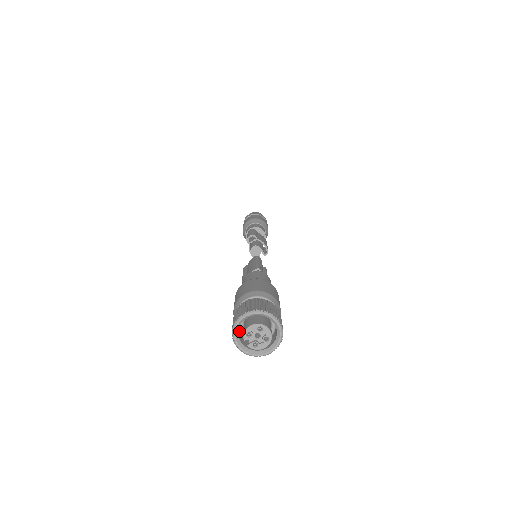
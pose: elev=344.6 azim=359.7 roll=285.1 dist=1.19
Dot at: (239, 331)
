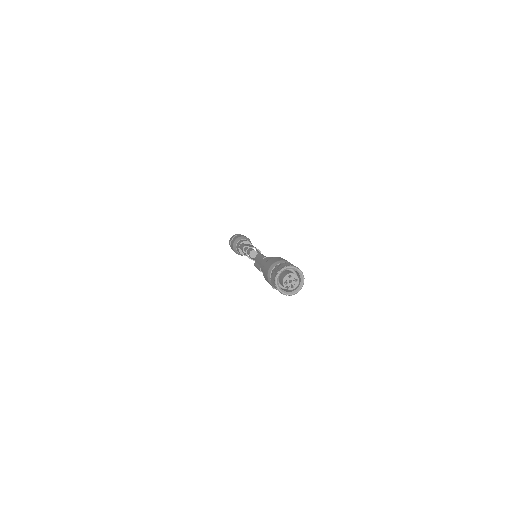
Dot at: occluded
